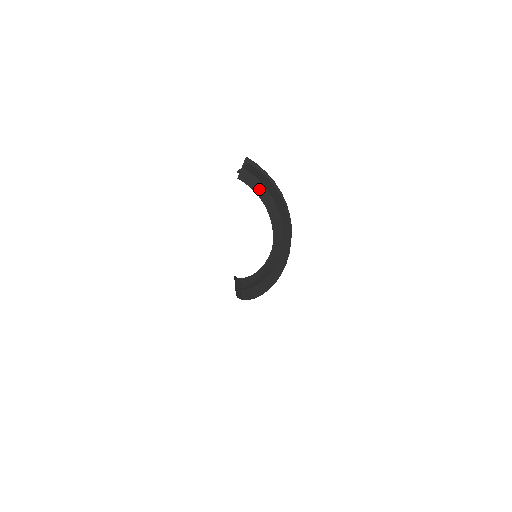
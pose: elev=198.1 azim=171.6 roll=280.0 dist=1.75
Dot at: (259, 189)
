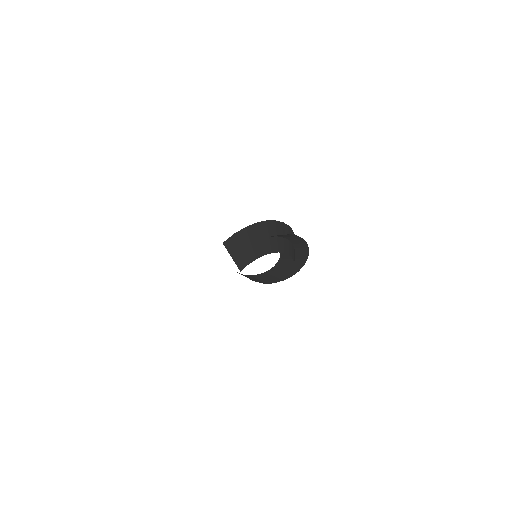
Dot at: (258, 250)
